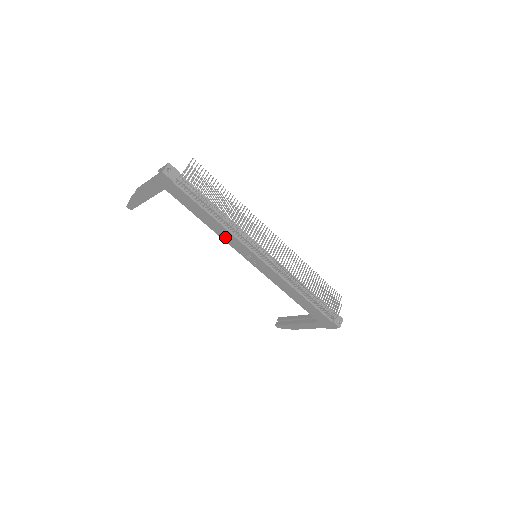
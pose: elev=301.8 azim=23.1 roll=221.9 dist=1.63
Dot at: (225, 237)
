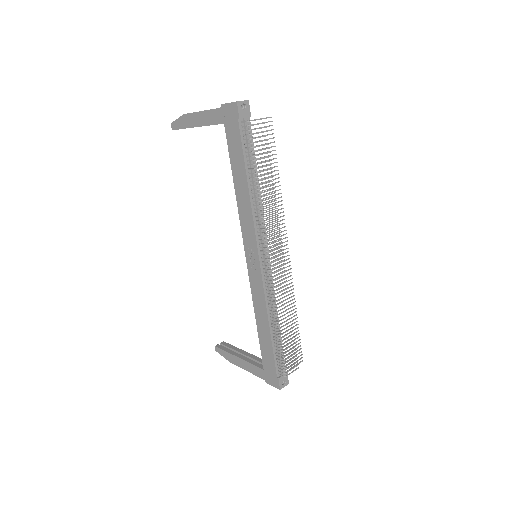
Dot at: (243, 213)
